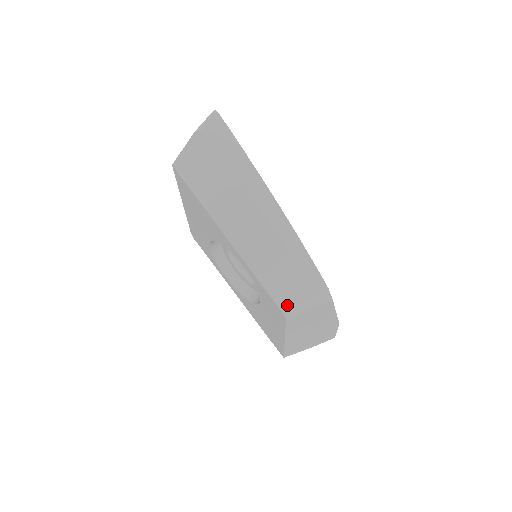
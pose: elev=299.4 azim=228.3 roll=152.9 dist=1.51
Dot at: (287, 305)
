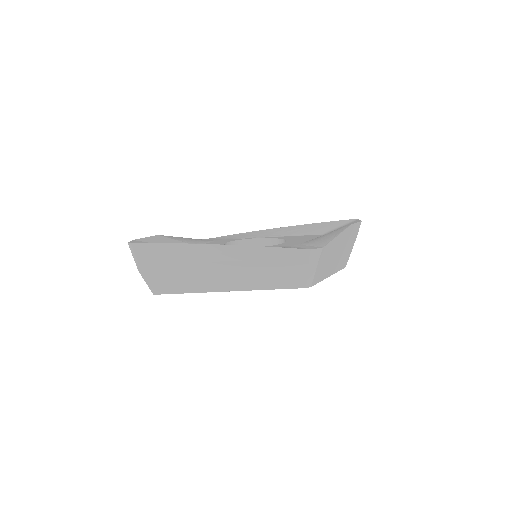
Dot at: (301, 283)
